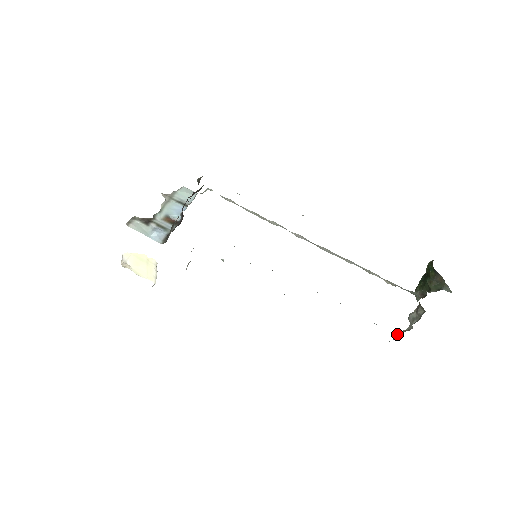
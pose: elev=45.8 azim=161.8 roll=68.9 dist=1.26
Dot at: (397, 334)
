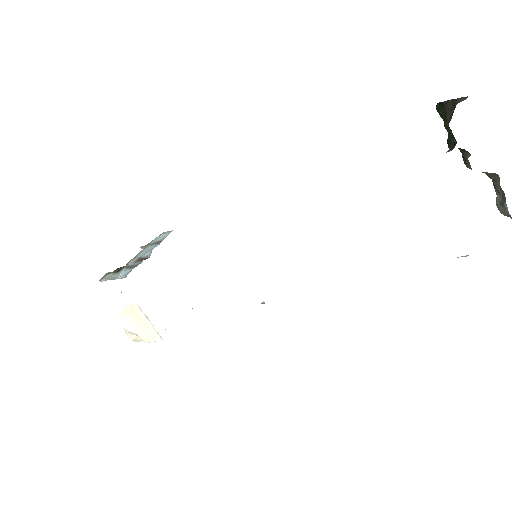
Dot at: out of frame
